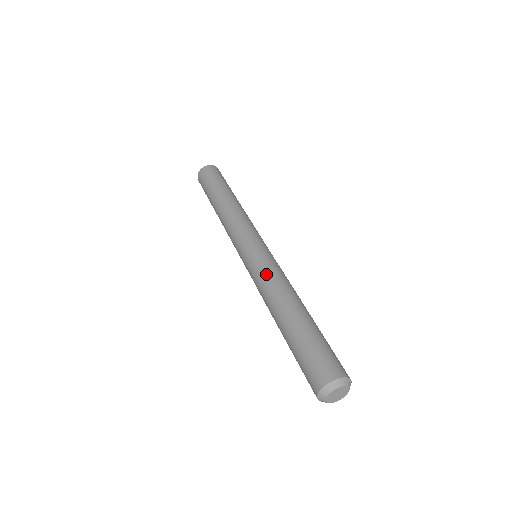
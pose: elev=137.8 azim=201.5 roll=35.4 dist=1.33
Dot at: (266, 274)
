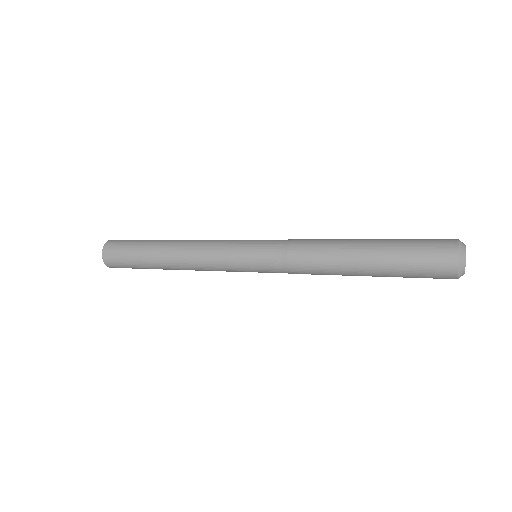
Dot at: (295, 247)
